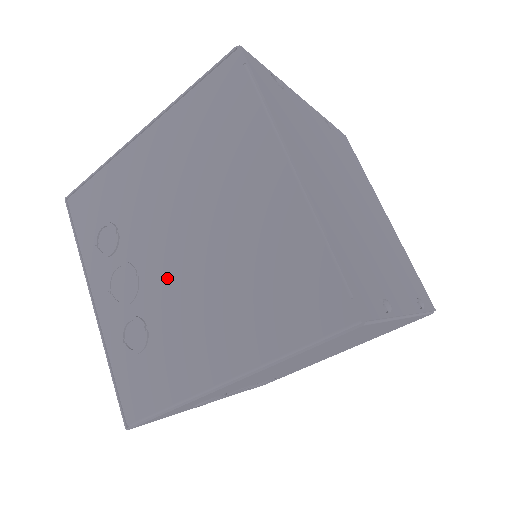
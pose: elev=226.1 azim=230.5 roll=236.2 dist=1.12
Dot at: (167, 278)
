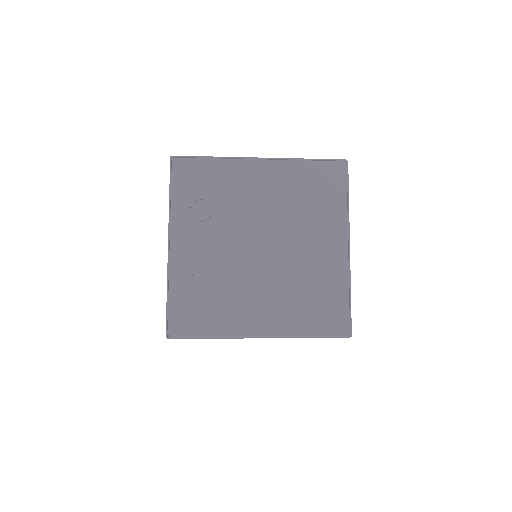
Dot at: (242, 260)
